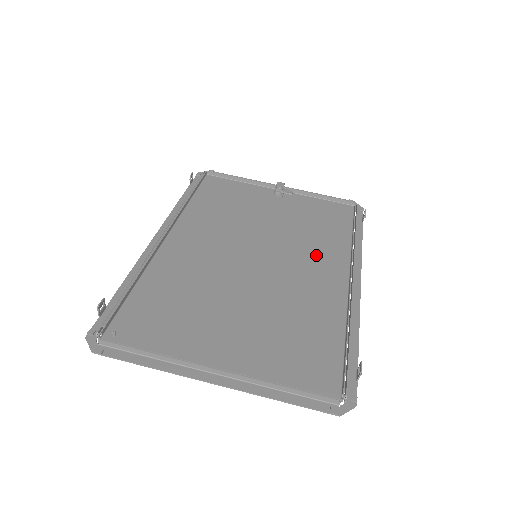
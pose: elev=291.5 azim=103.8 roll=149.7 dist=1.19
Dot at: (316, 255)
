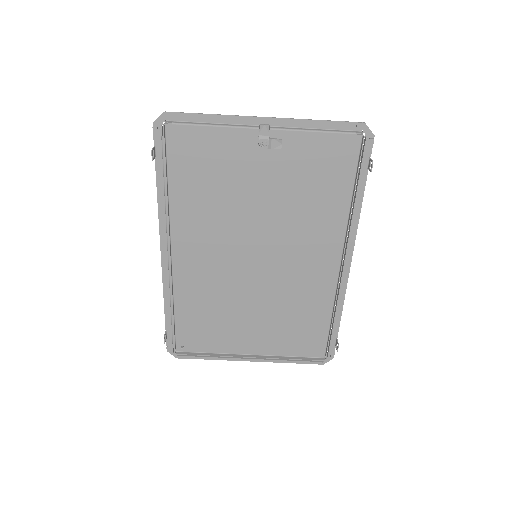
Dot at: (311, 240)
